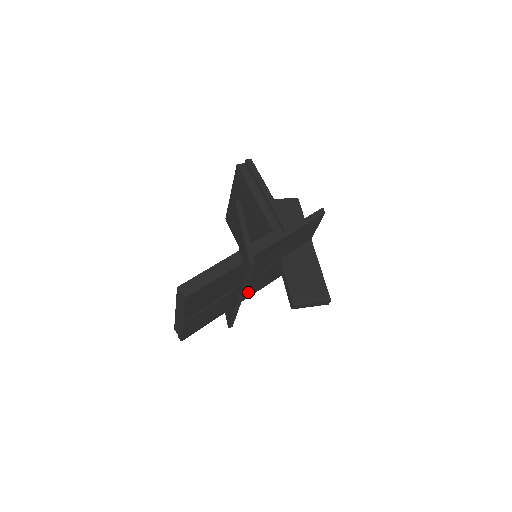
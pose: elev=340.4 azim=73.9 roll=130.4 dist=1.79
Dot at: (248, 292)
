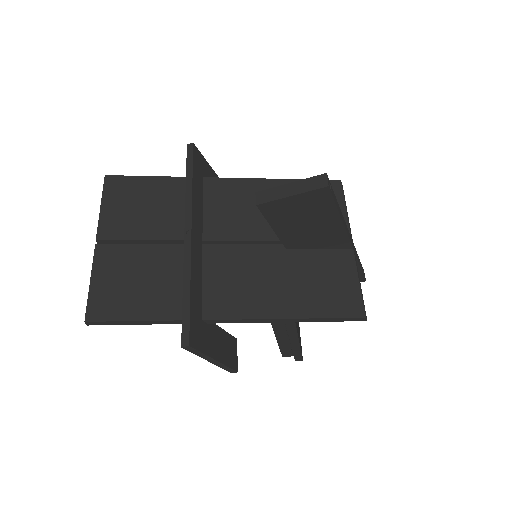
Dot at: (234, 294)
